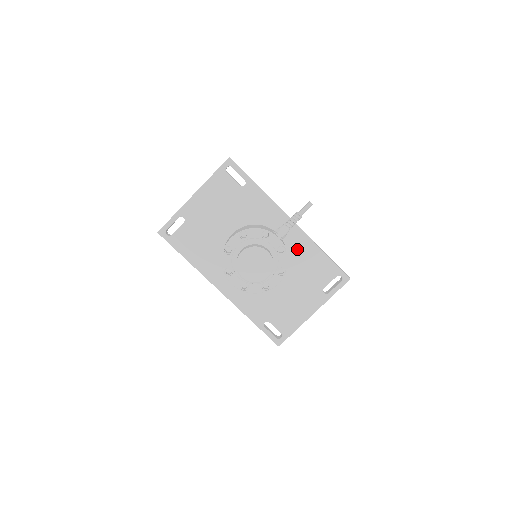
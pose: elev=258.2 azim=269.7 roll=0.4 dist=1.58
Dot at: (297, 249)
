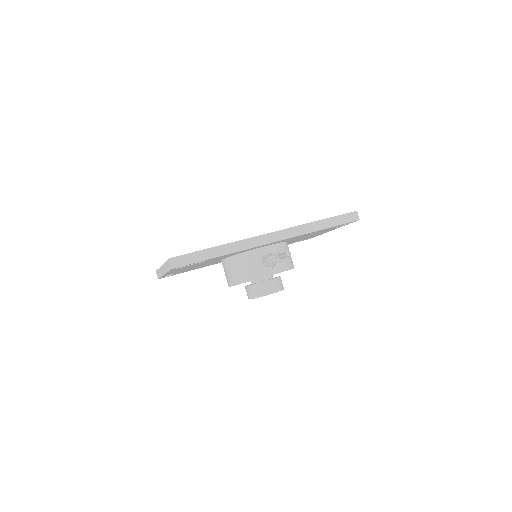
Dot at: occluded
